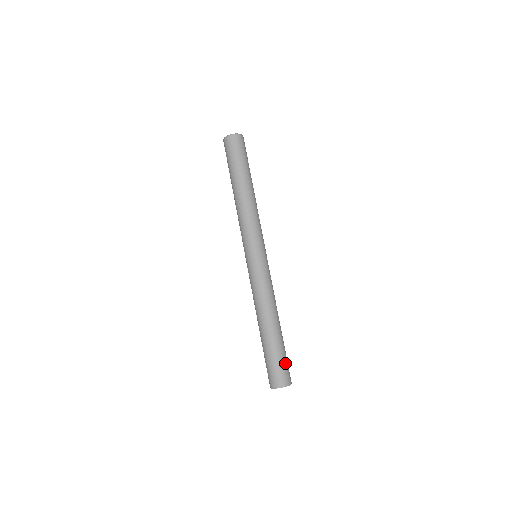
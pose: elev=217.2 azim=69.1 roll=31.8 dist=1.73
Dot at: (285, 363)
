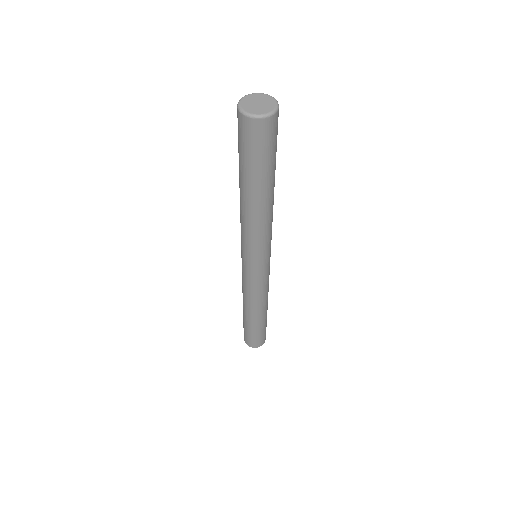
Dot at: (265, 331)
